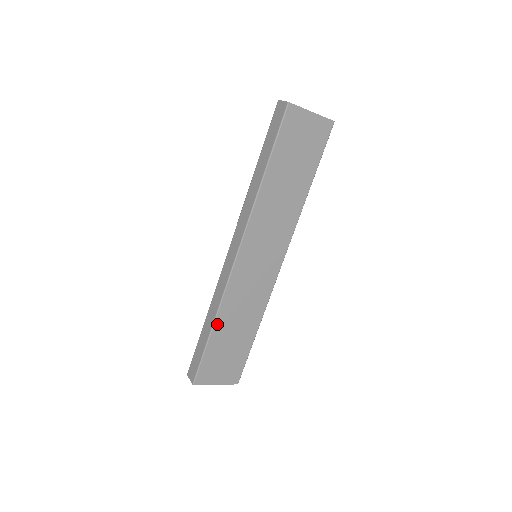
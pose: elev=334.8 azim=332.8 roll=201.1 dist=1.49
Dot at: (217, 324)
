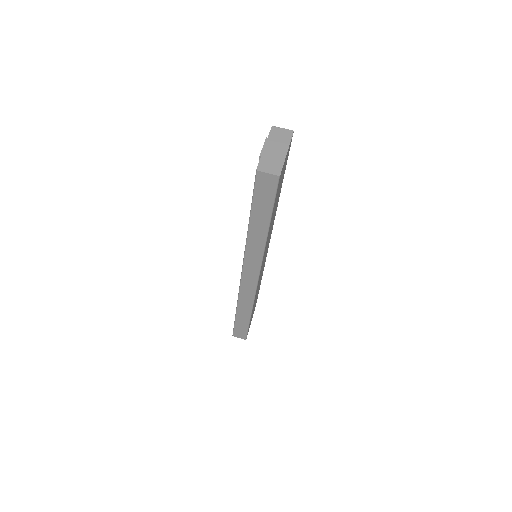
Dot at: (252, 310)
